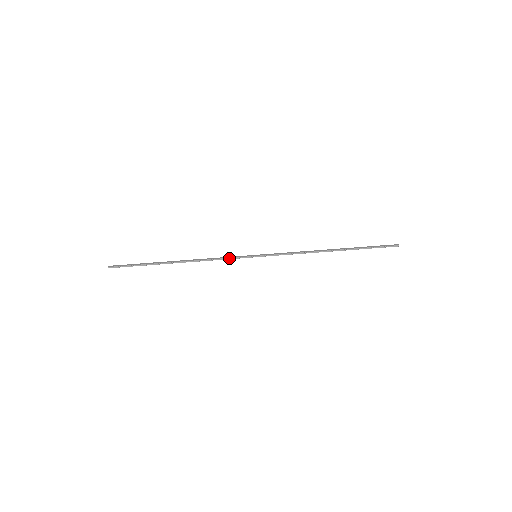
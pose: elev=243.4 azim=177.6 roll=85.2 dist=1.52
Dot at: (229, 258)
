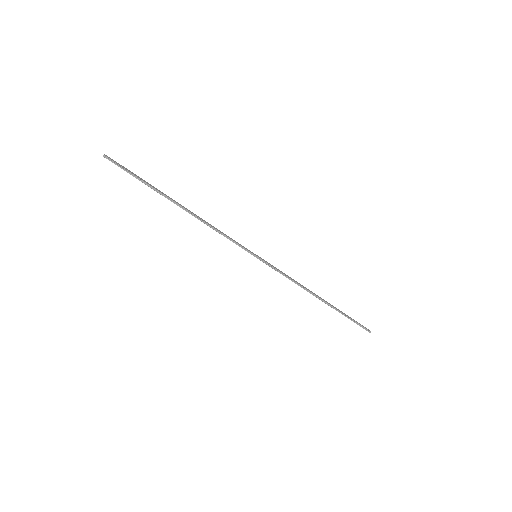
Dot at: (232, 240)
